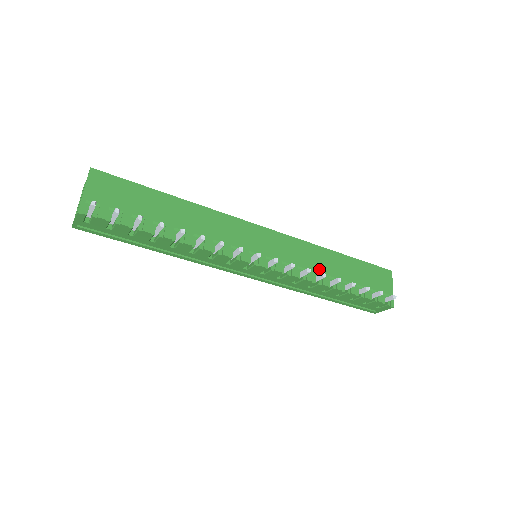
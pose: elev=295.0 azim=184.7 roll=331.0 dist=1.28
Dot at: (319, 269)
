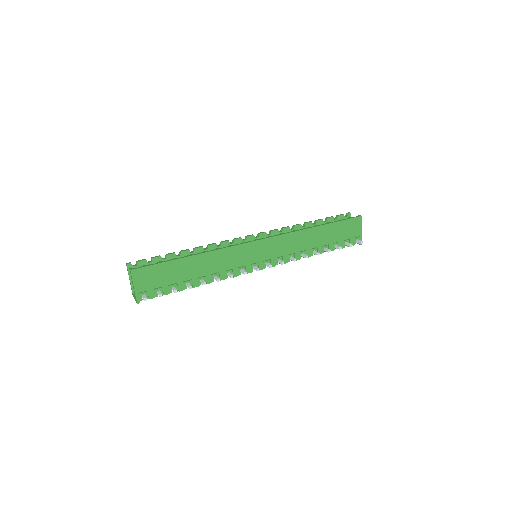
Dot at: (303, 248)
